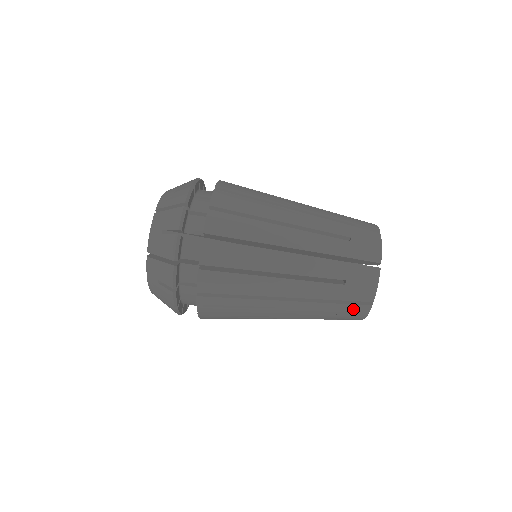
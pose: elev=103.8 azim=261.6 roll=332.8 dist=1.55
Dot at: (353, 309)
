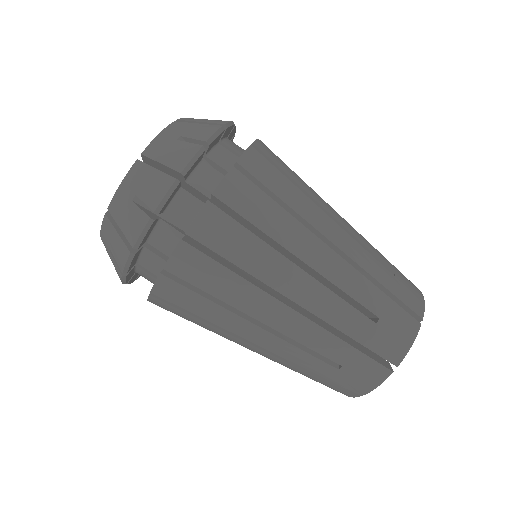
Dot at: occluded
